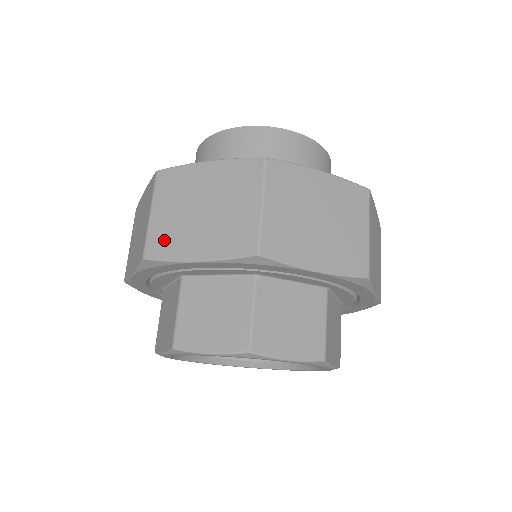
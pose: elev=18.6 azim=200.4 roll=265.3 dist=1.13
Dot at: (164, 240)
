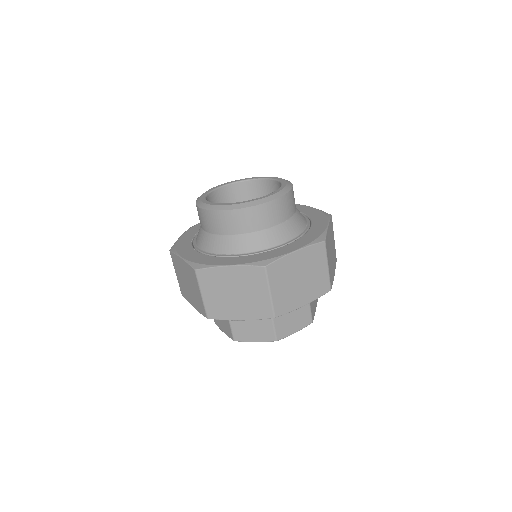
Dot at: (183, 291)
